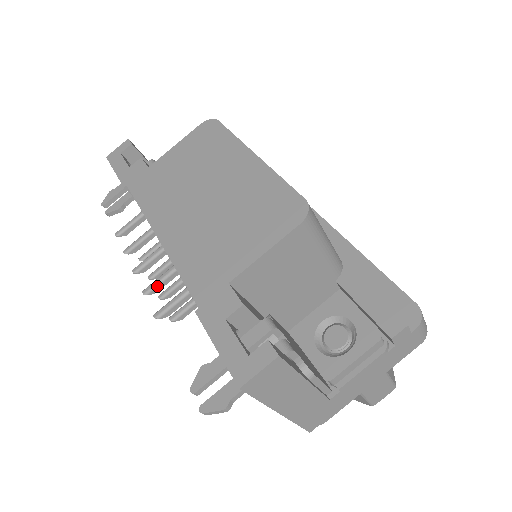
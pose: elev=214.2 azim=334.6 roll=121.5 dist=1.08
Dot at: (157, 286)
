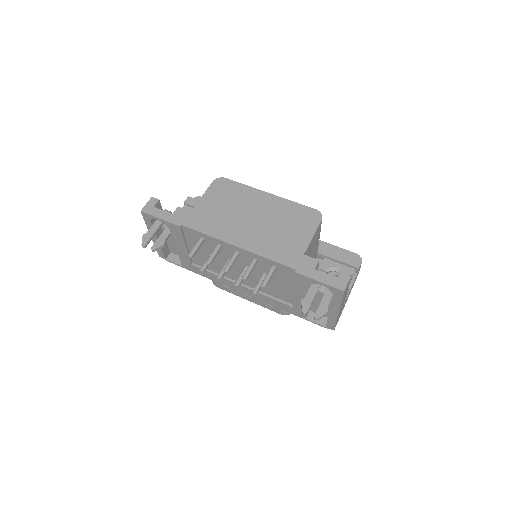
Dot at: (249, 273)
